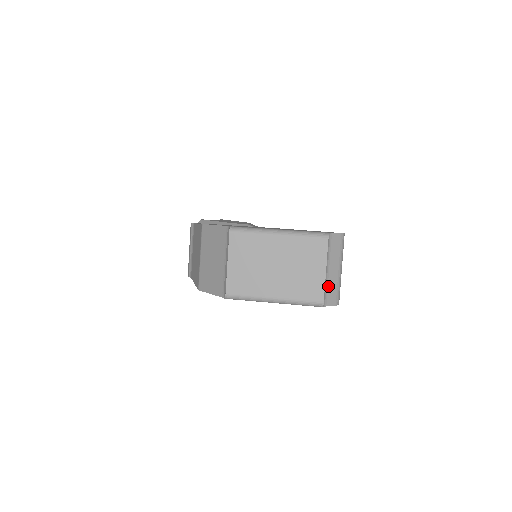
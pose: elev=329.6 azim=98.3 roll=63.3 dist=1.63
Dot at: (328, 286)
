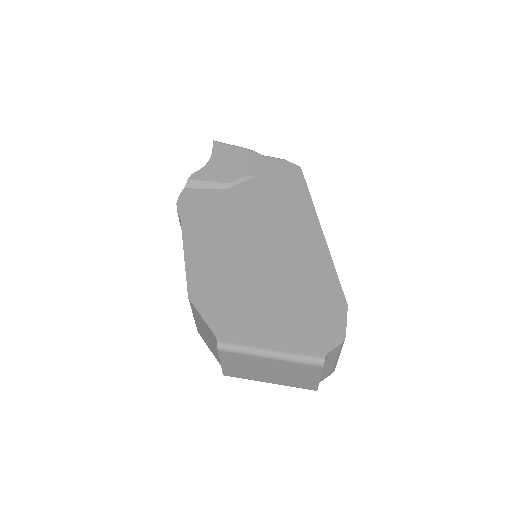
Dot at: (323, 374)
